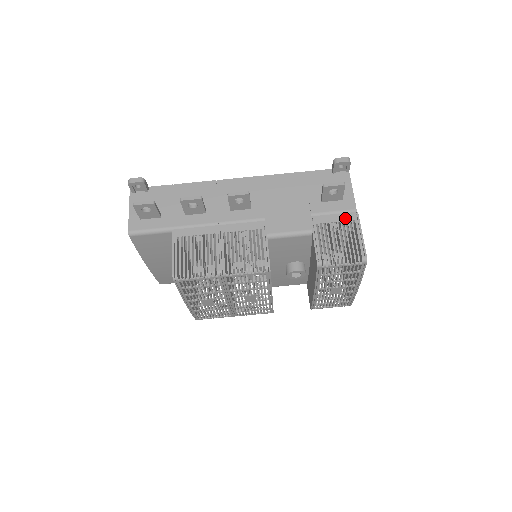
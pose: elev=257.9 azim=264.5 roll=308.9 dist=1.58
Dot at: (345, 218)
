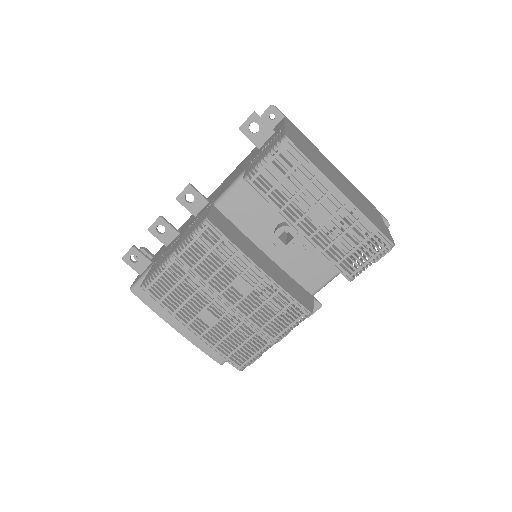
Dot at: (274, 137)
